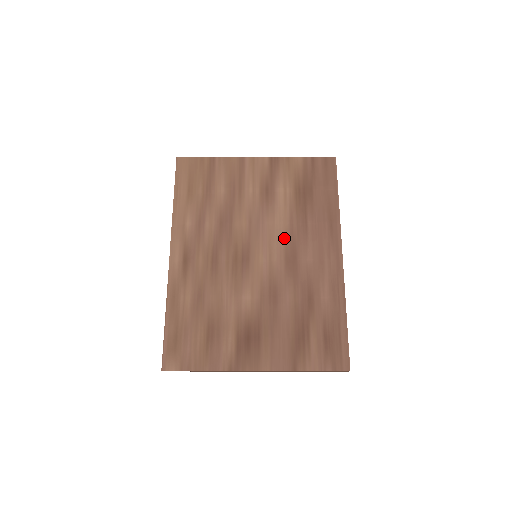
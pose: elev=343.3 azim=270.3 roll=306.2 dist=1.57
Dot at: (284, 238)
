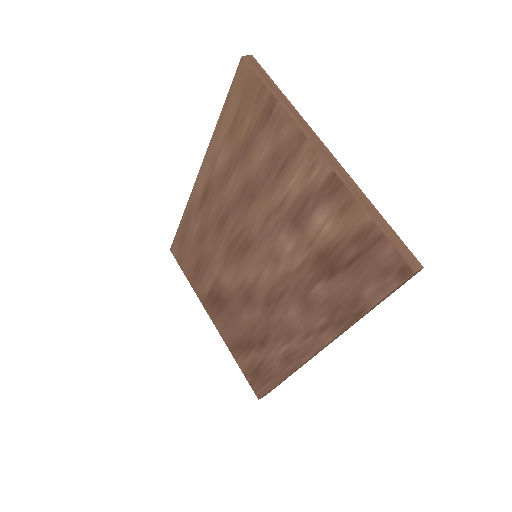
Dot at: (281, 276)
